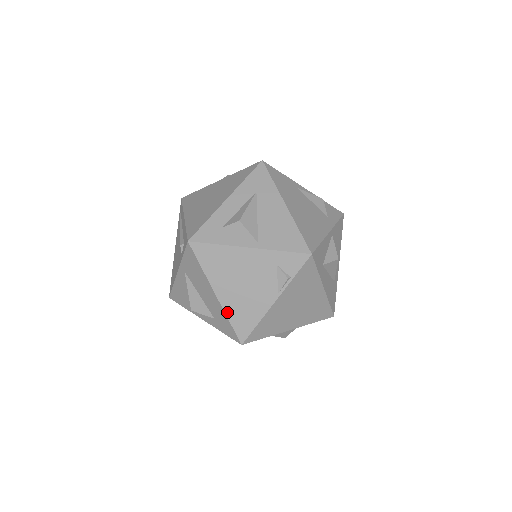
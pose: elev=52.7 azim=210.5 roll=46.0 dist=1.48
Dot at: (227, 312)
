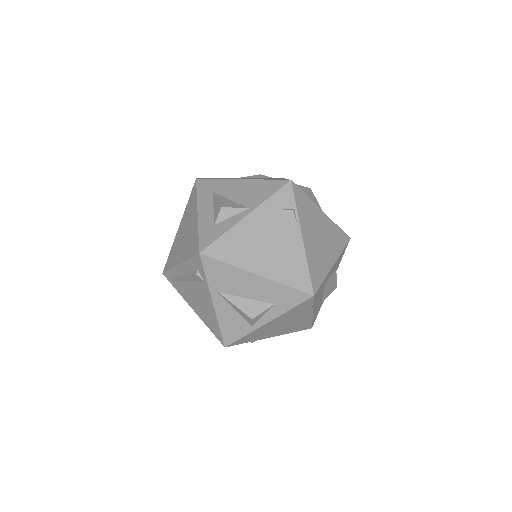
Dot at: (278, 280)
